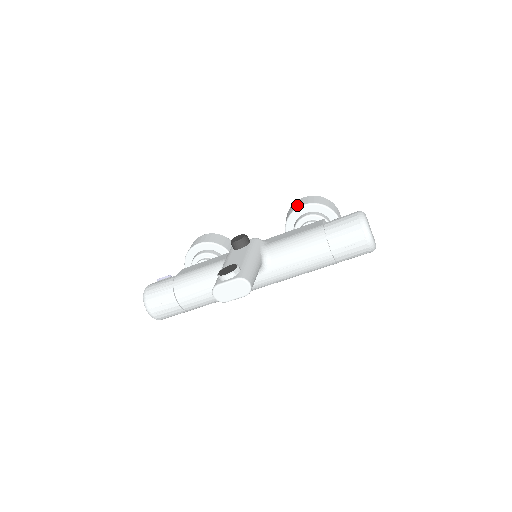
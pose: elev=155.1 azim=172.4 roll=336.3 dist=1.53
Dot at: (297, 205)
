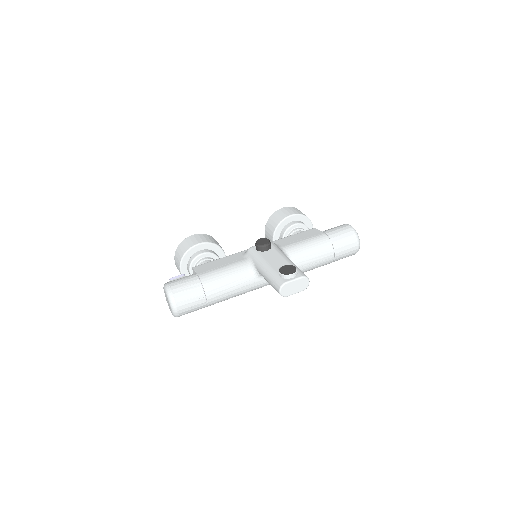
Dot at: (284, 214)
